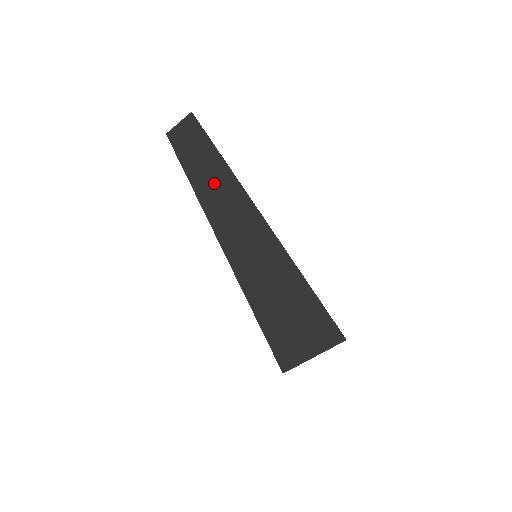
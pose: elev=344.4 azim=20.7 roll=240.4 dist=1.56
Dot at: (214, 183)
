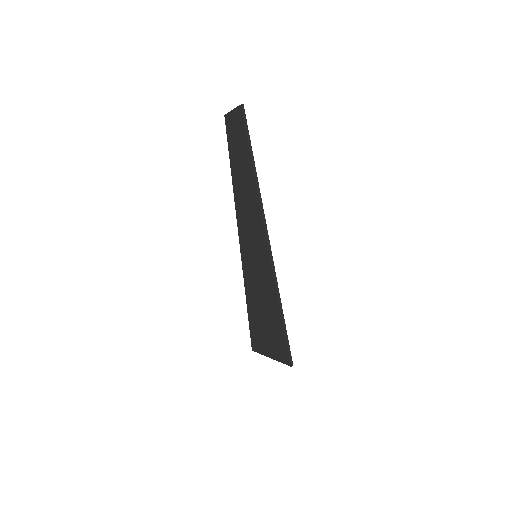
Dot at: (243, 178)
